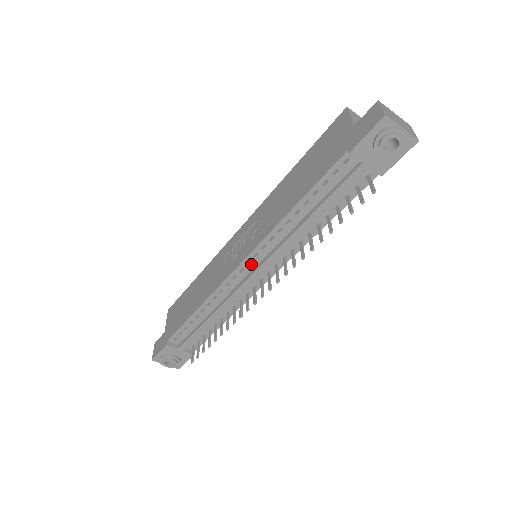
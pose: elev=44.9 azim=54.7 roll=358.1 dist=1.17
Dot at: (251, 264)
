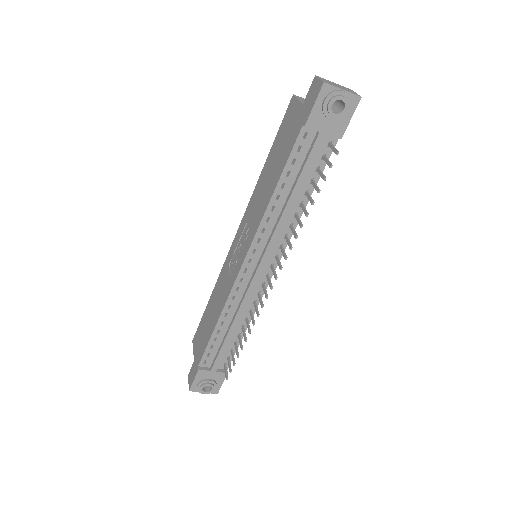
Dot at: (252, 262)
